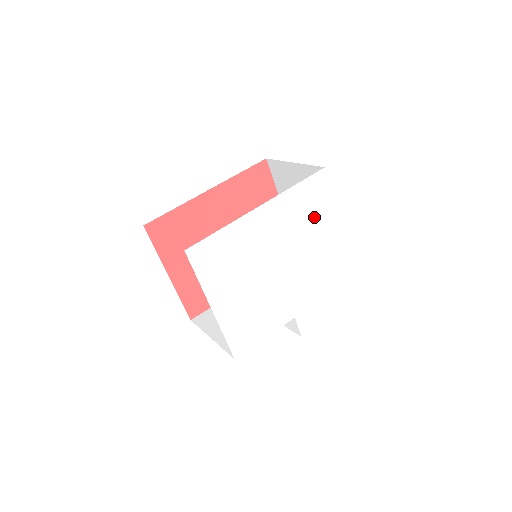
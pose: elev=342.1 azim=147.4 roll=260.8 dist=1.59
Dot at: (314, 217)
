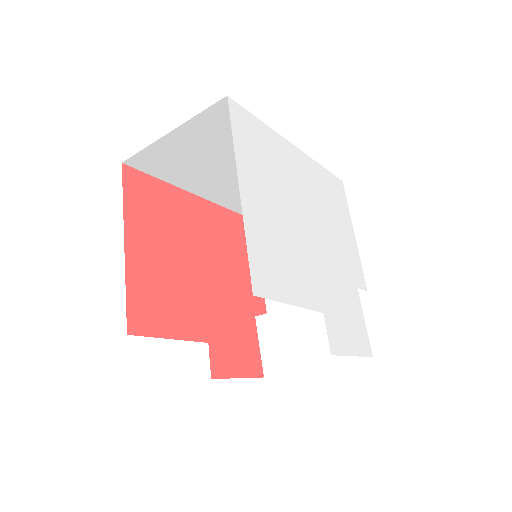
Dot at: (337, 214)
